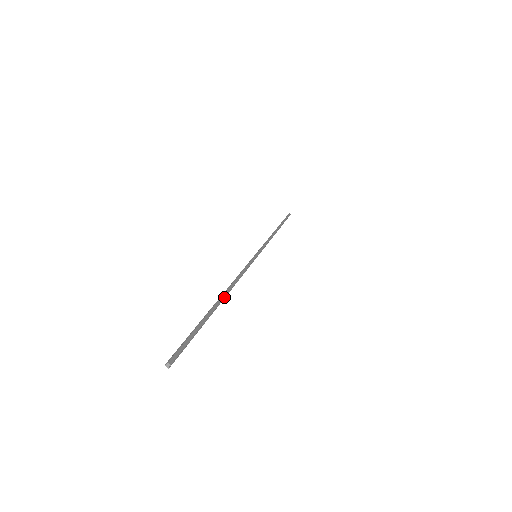
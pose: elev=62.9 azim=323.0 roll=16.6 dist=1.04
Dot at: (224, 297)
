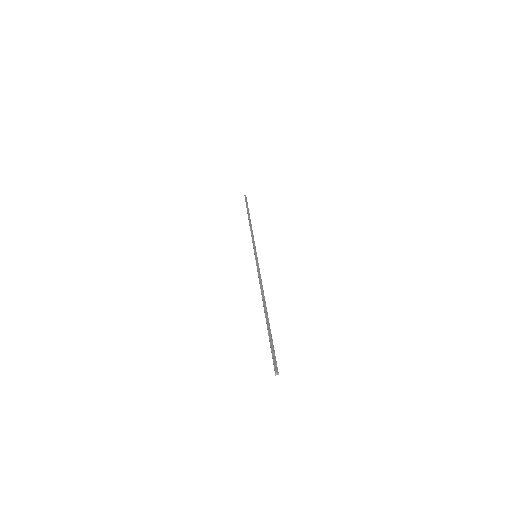
Dot at: (266, 307)
